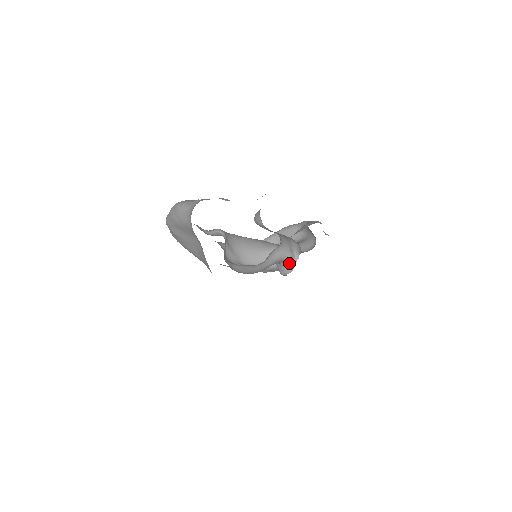
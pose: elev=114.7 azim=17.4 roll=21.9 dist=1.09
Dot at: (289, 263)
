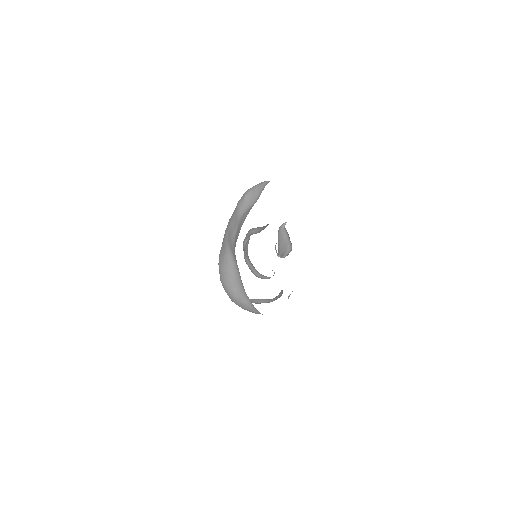
Dot at: (278, 255)
